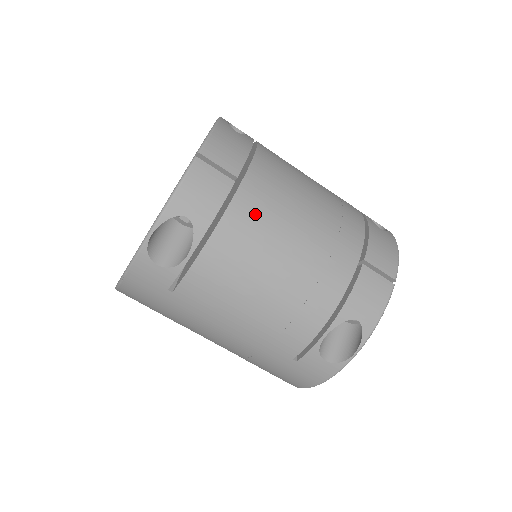
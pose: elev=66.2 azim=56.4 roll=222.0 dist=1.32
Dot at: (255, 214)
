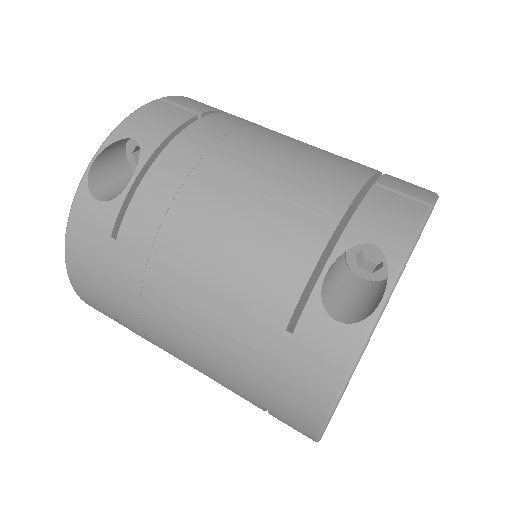
Dot at: (217, 136)
